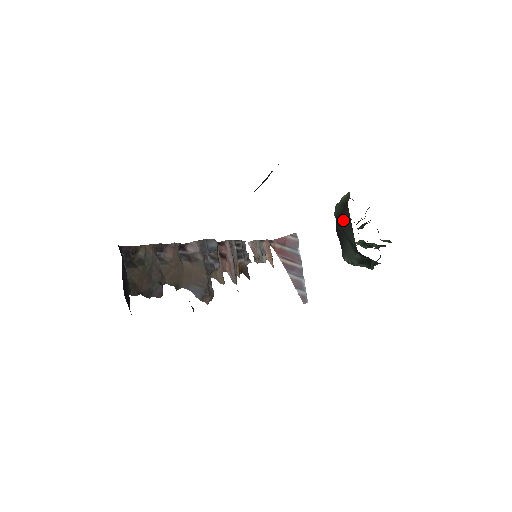
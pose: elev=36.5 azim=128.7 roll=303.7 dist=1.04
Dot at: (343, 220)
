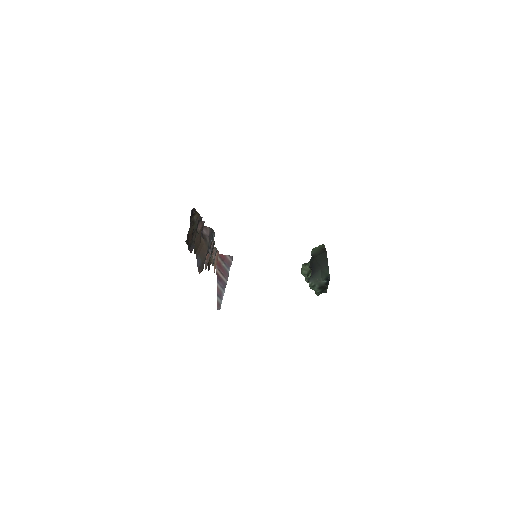
Dot at: (320, 258)
